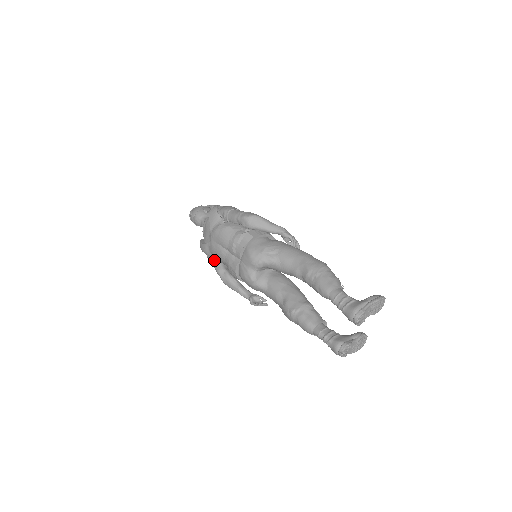
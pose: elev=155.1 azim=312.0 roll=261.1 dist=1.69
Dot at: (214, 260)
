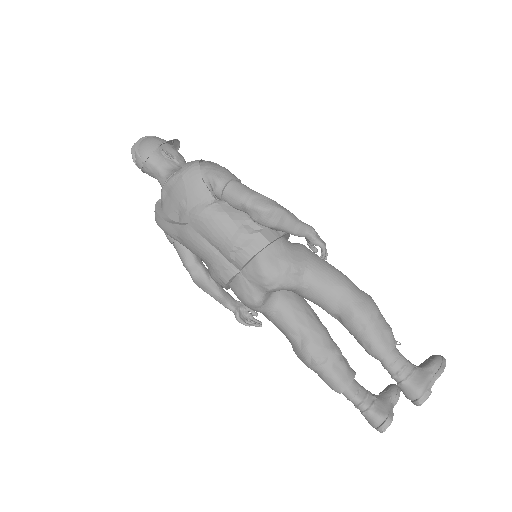
Dot at: (181, 246)
